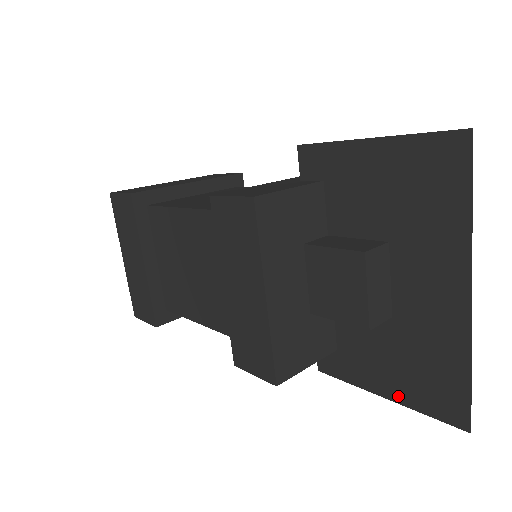
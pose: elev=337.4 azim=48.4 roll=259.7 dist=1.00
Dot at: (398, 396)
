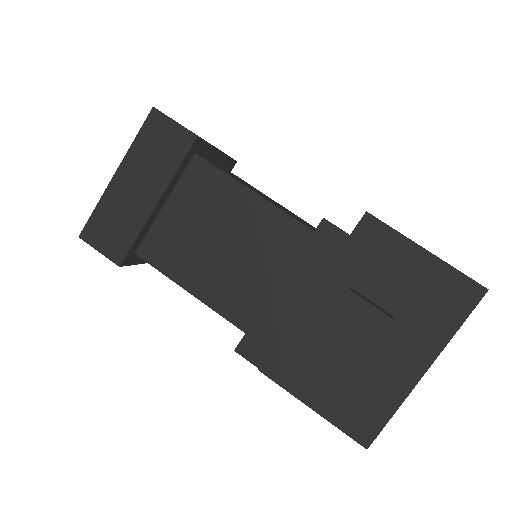
Dot at: (326, 412)
